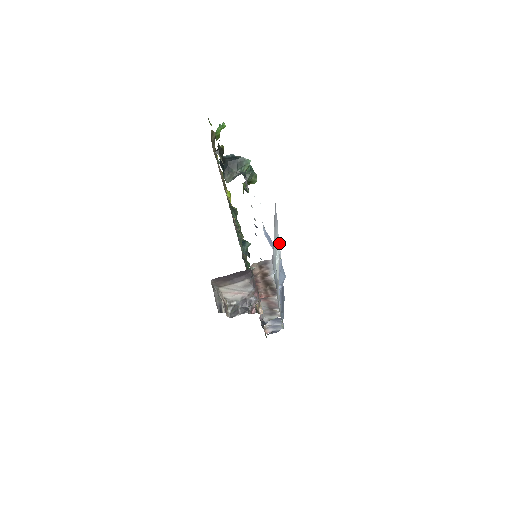
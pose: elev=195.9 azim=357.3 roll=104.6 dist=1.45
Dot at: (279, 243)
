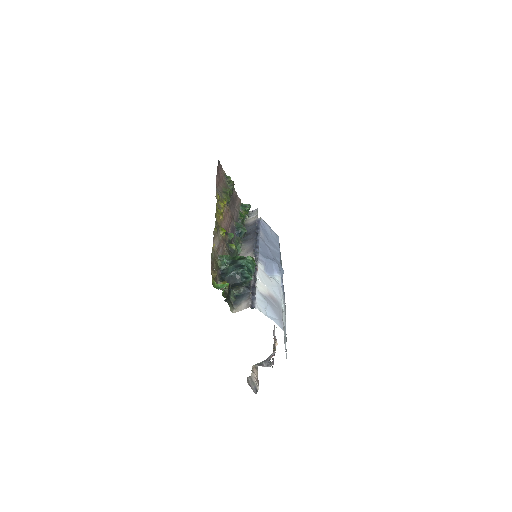
Dot at: (282, 300)
